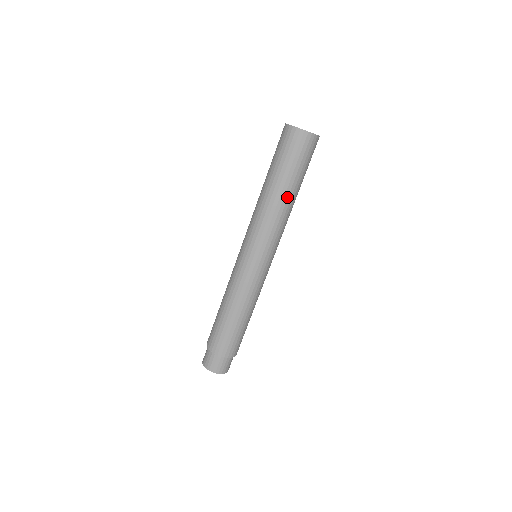
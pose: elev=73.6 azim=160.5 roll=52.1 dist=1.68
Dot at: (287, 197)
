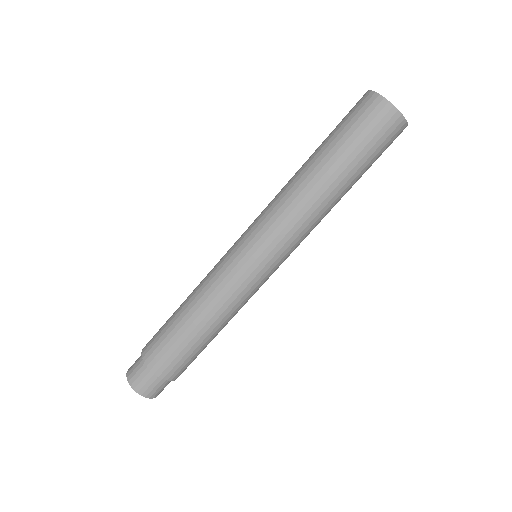
Dot at: (338, 195)
